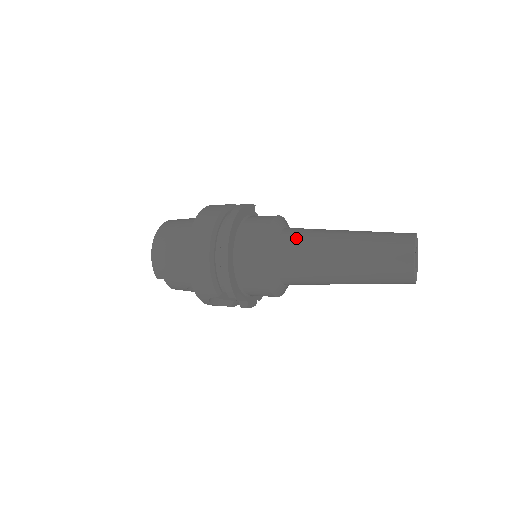
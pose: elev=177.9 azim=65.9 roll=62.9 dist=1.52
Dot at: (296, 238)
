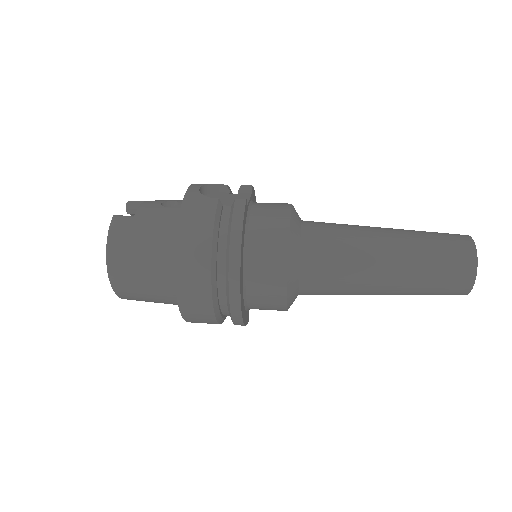
Dot at: (324, 268)
